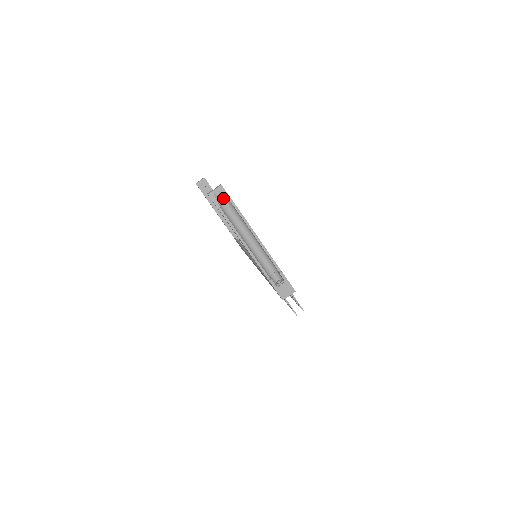
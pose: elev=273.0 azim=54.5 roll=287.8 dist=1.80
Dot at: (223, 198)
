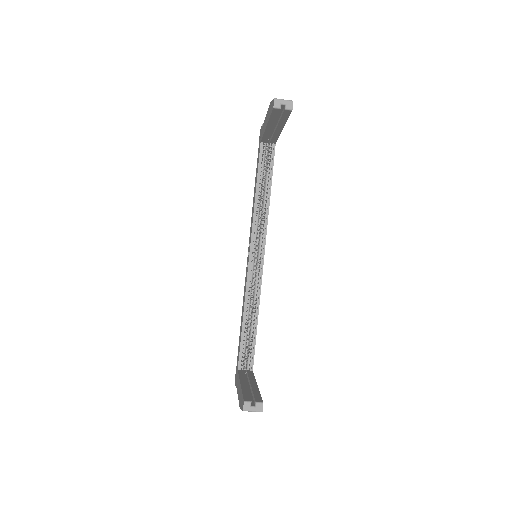
Dot at: occluded
